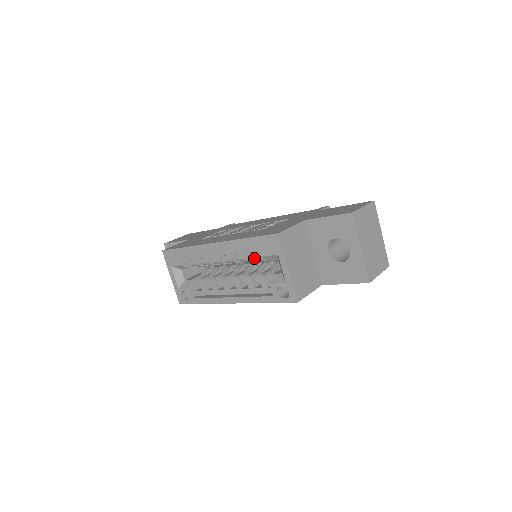
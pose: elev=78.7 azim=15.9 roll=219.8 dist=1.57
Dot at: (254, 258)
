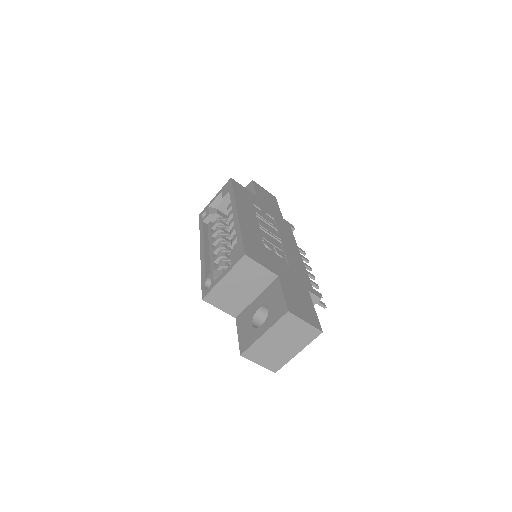
Dot at: occluded
